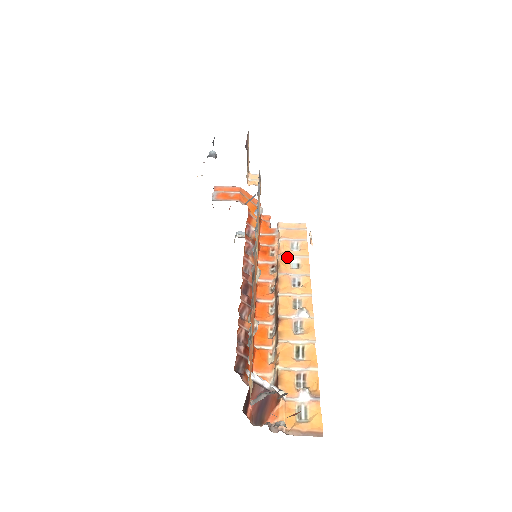
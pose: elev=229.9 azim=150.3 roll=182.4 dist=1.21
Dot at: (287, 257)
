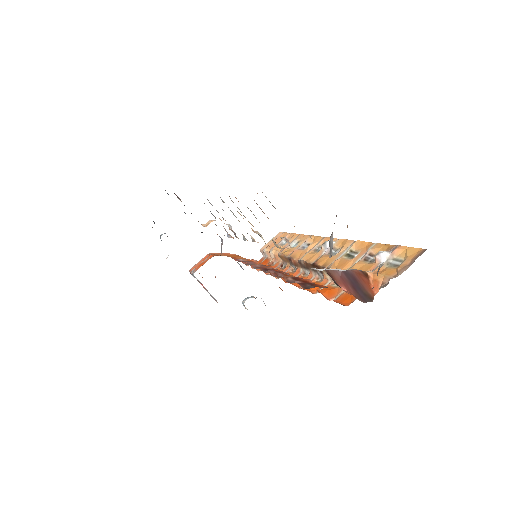
Dot at: (285, 248)
